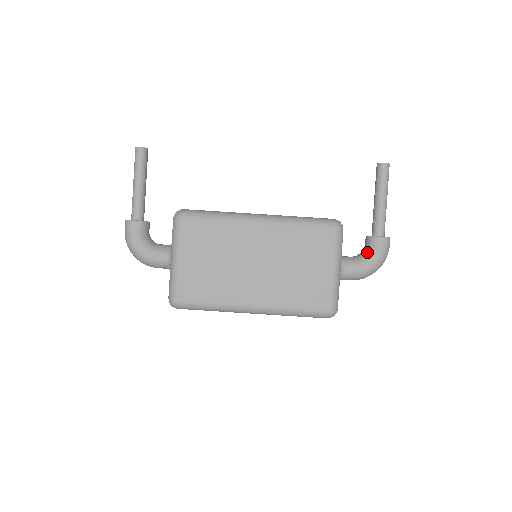
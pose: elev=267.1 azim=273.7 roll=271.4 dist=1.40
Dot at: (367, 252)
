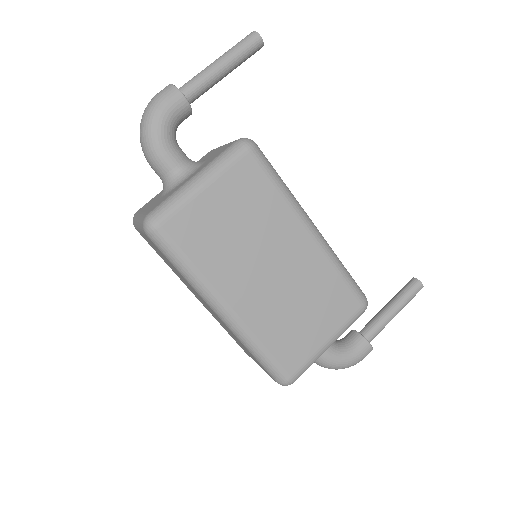
Dot at: (347, 346)
